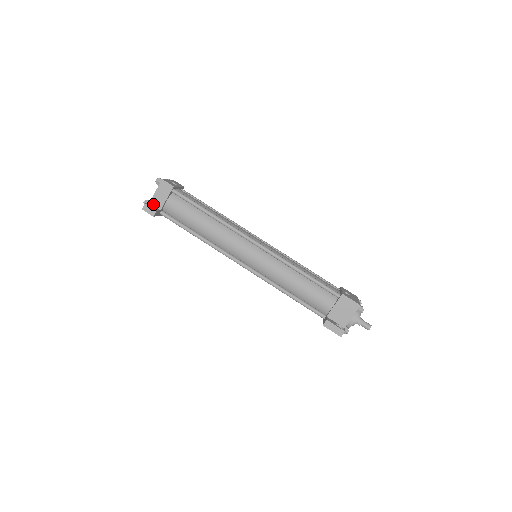
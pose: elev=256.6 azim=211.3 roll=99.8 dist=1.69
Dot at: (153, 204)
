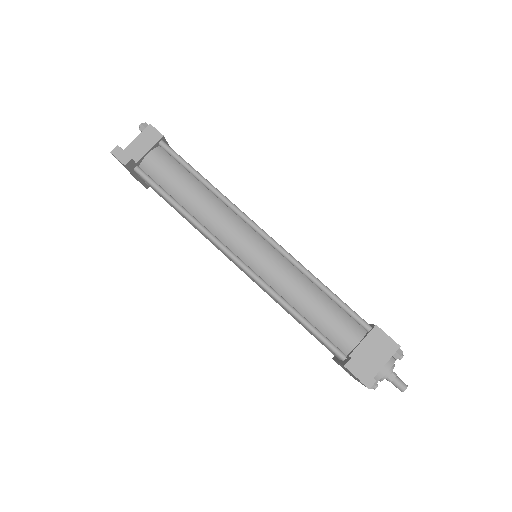
Dot at: (128, 153)
